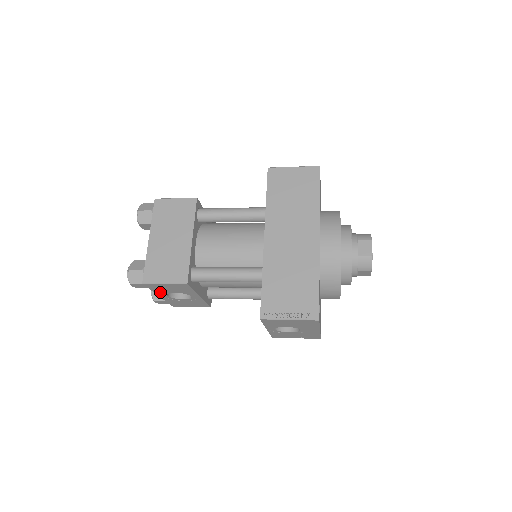
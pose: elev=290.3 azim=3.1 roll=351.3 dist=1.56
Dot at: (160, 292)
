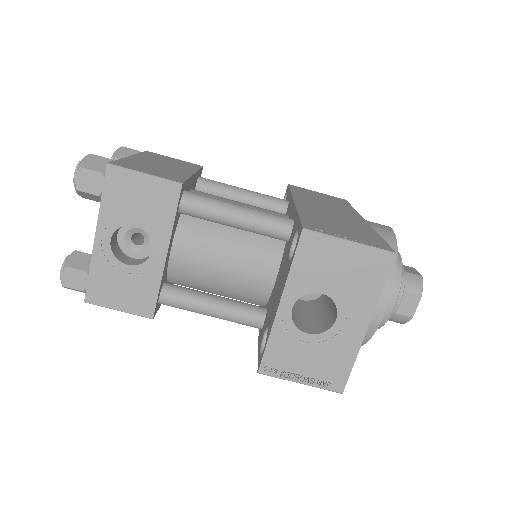
Dot at: (110, 216)
